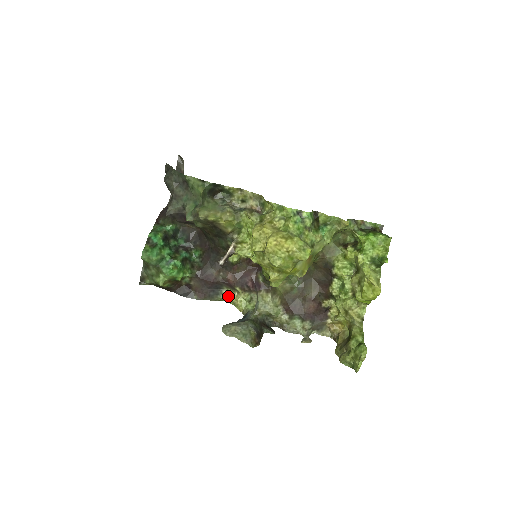
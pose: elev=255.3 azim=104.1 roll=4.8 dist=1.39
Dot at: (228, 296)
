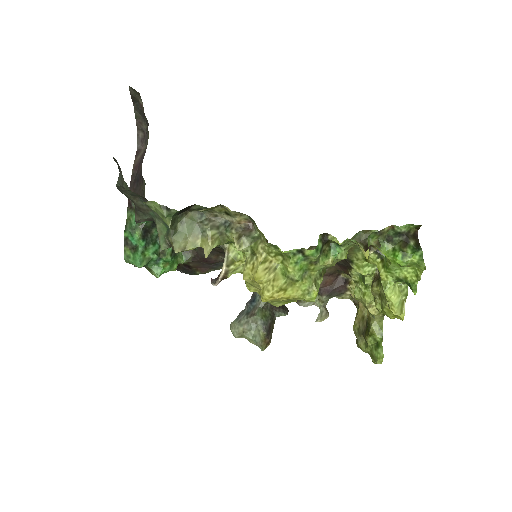
Dot at: occluded
